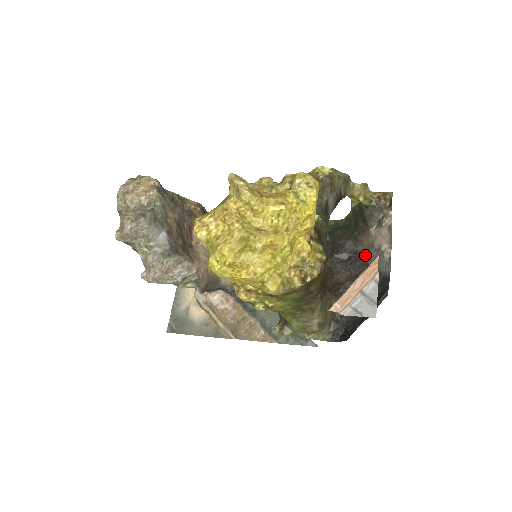
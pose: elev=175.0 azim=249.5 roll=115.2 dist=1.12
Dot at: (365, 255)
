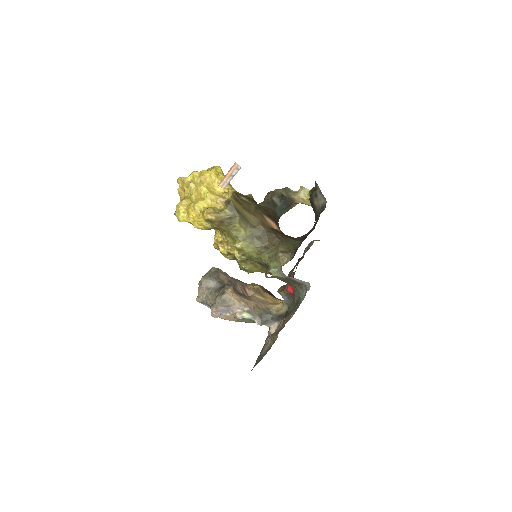
Dot at: occluded
